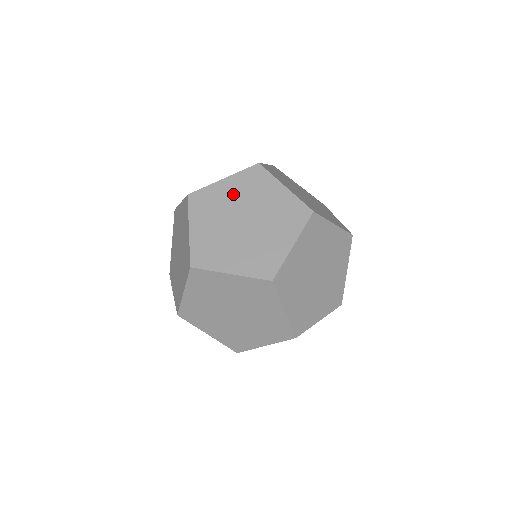
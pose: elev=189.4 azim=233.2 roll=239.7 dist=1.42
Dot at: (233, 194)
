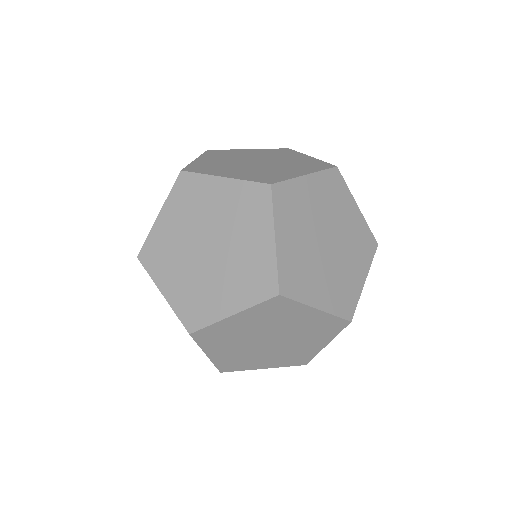
Dot at: (316, 200)
